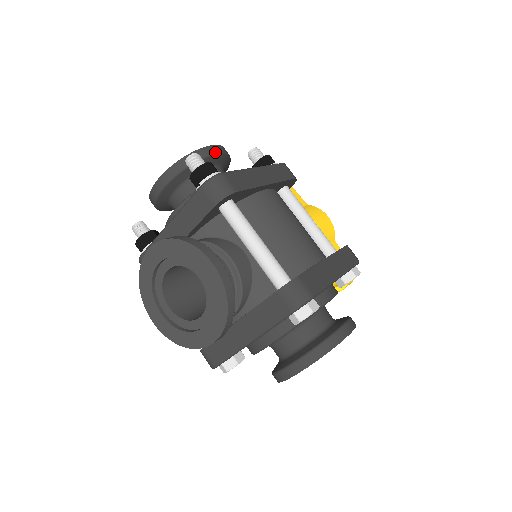
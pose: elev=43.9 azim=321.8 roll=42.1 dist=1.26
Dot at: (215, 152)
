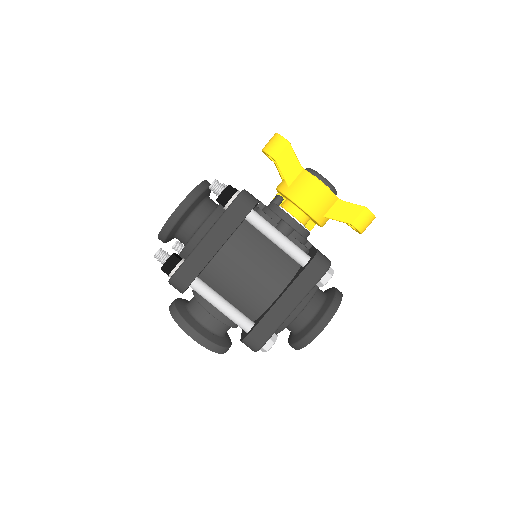
Dot at: (177, 219)
